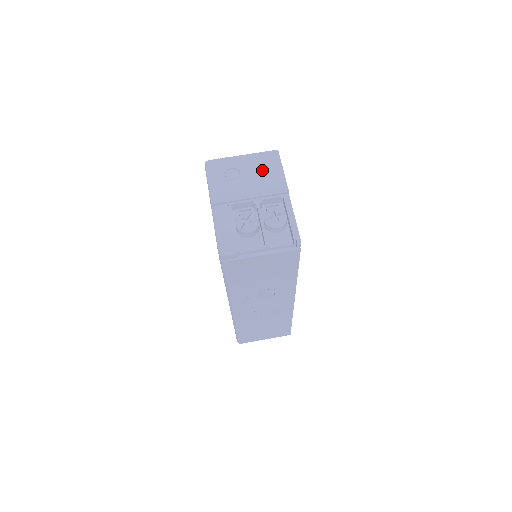
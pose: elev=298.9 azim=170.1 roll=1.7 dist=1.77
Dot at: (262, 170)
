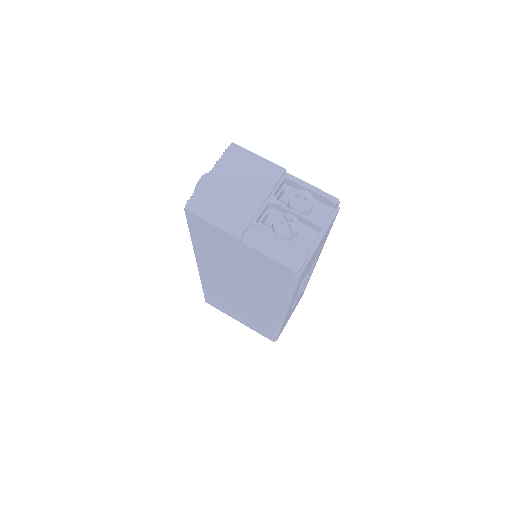
Dot at: (243, 170)
